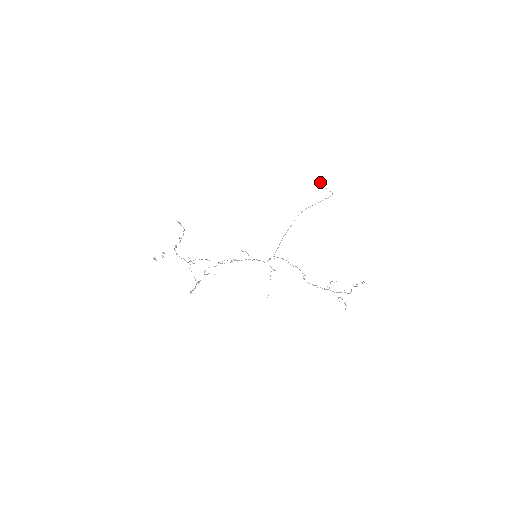
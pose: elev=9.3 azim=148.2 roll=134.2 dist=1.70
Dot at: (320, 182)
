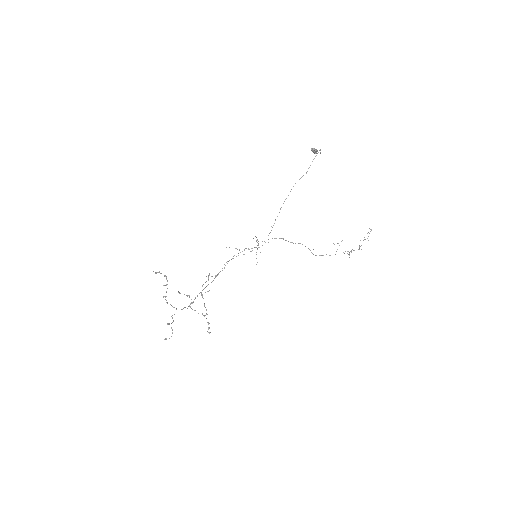
Dot at: (314, 153)
